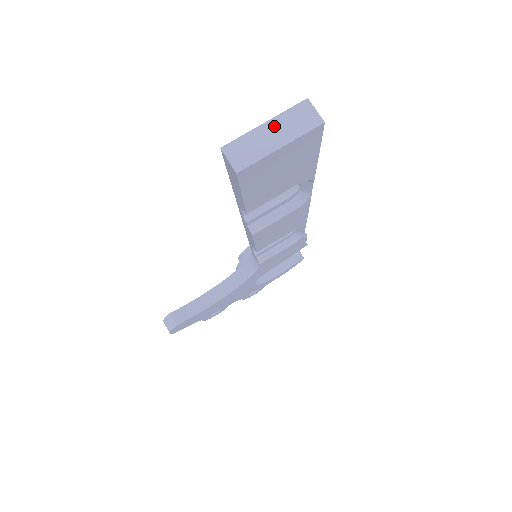
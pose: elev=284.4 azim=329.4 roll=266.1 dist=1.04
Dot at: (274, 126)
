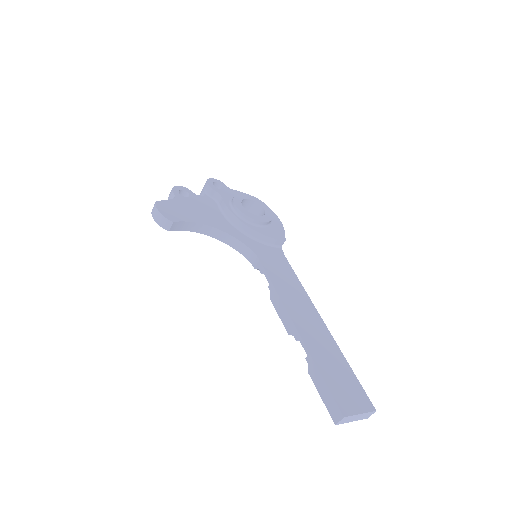
Dot at: (361, 416)
